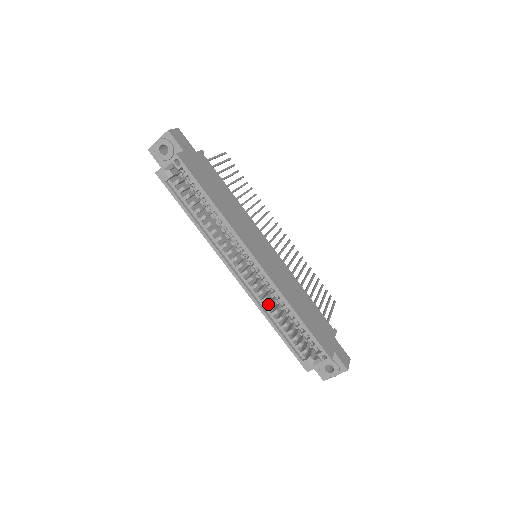
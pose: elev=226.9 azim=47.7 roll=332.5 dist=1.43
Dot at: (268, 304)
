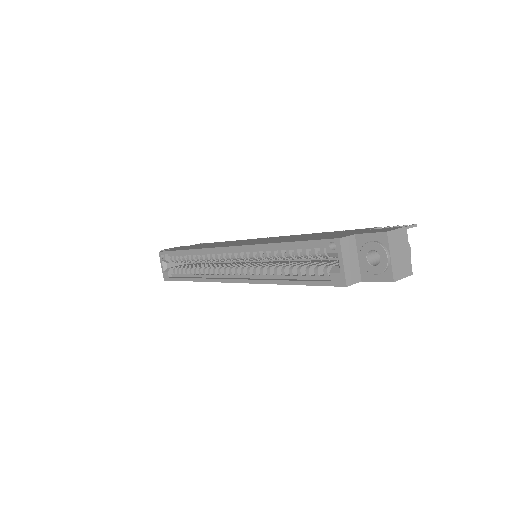
Dot at: (269, 272)
